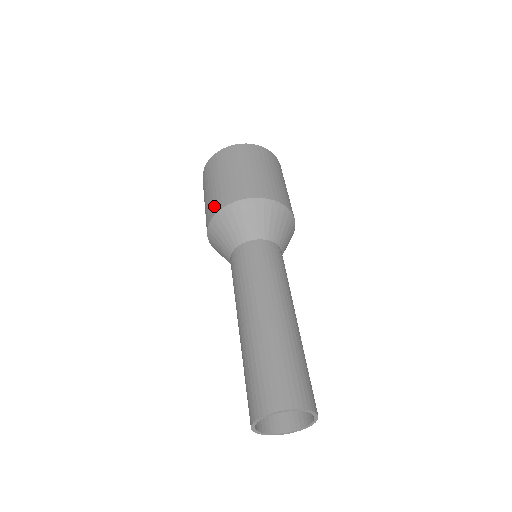
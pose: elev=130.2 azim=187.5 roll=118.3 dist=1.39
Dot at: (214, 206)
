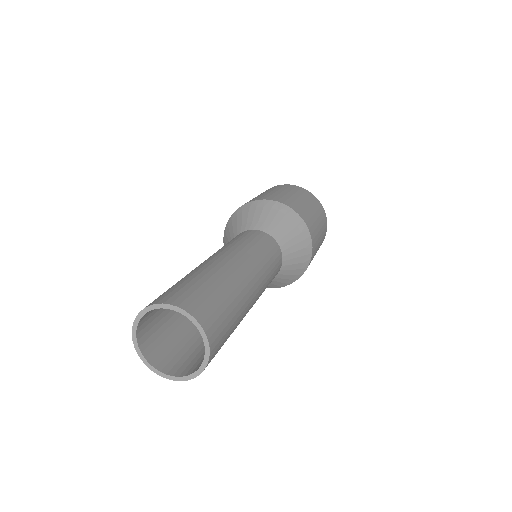
Dot at: occluded
